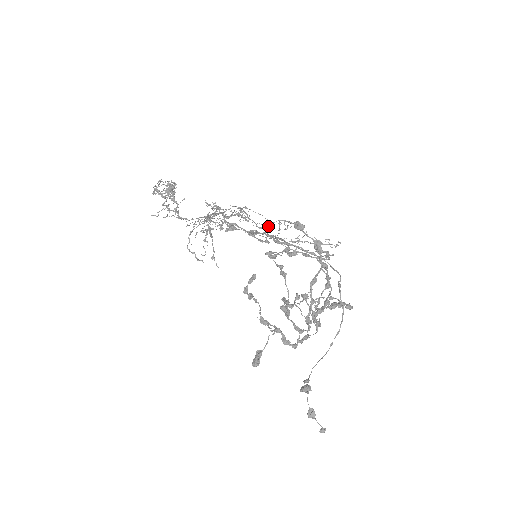
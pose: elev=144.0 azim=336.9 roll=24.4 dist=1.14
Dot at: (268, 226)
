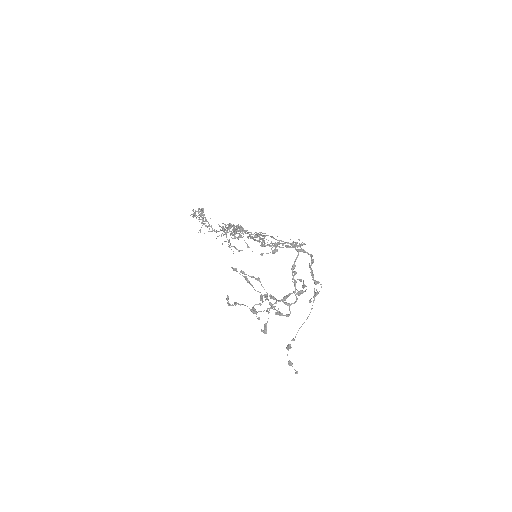
Dot at: (254, 237)
